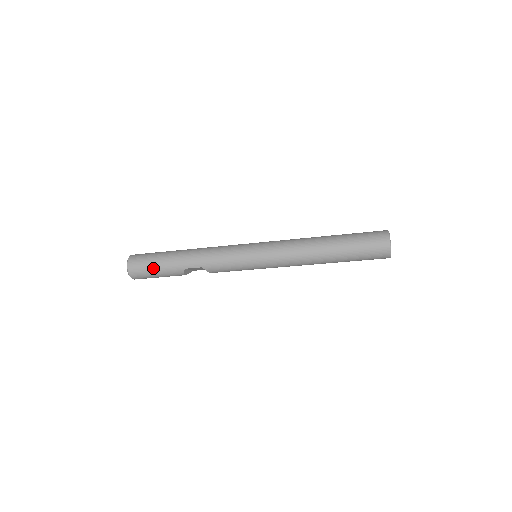
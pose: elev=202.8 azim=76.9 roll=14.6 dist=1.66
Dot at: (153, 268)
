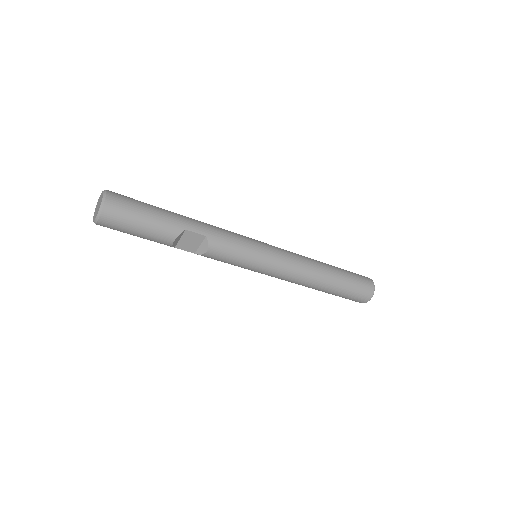
Dot at: (144, 211)
